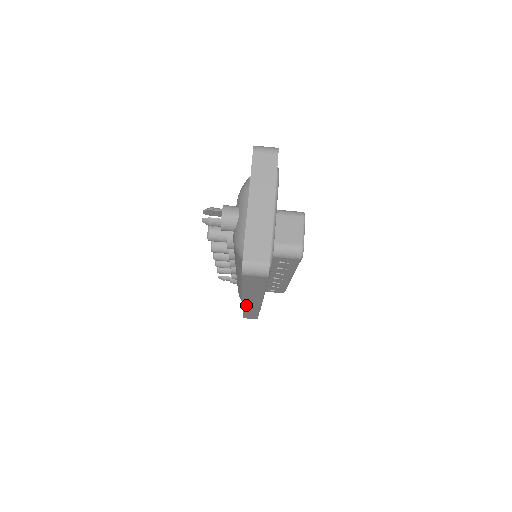
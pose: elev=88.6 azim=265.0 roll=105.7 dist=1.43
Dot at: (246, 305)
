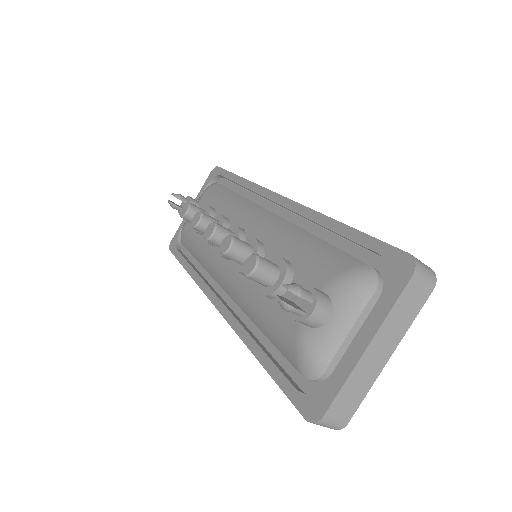
Dot at: occluded
